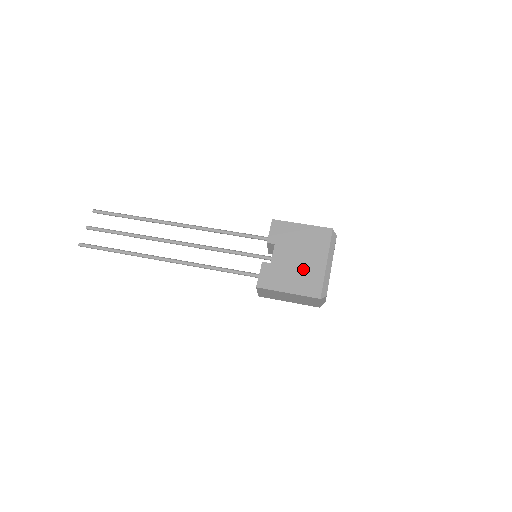
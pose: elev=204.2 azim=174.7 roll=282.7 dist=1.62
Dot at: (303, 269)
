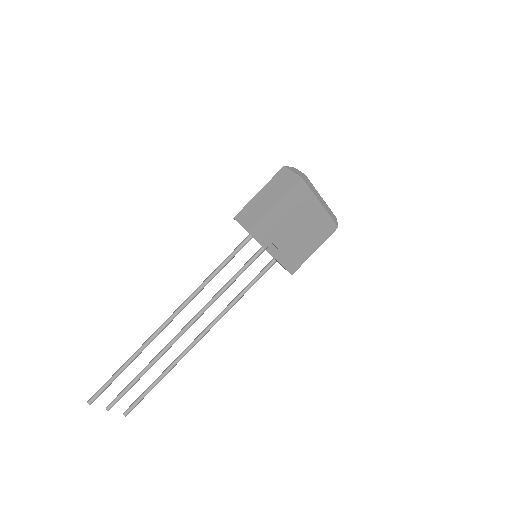
Dot at: (310, 229)
